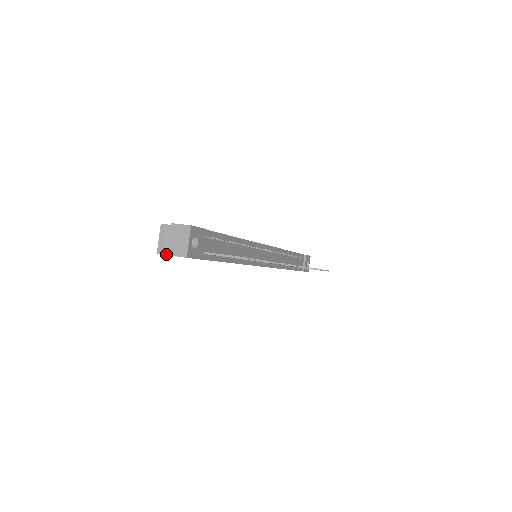
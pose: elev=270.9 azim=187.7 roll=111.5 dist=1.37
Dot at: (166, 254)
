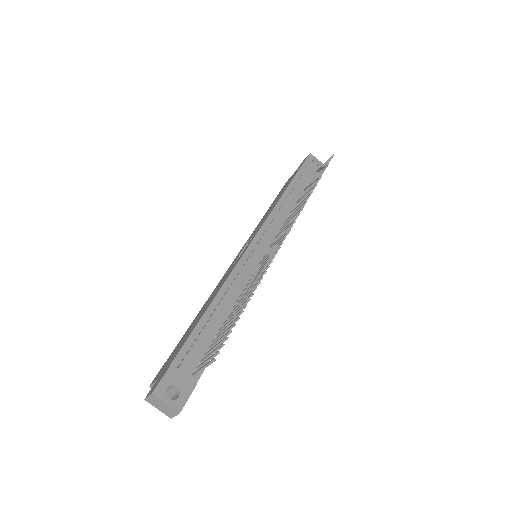
Dot at: occluded
